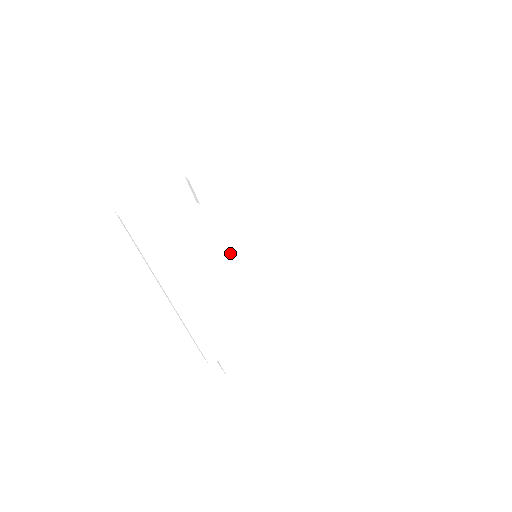
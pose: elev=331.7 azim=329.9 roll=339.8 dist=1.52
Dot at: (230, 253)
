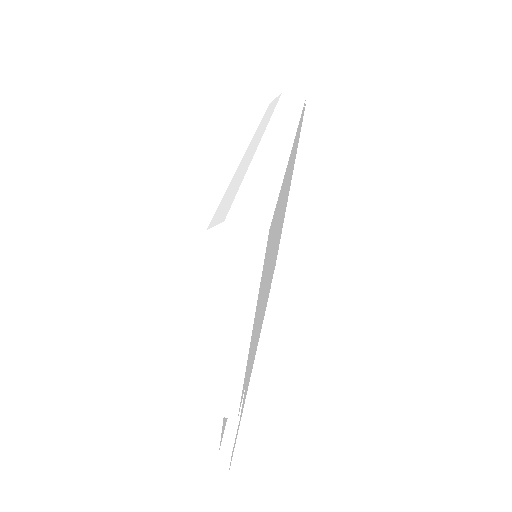
Dot at: occluded
